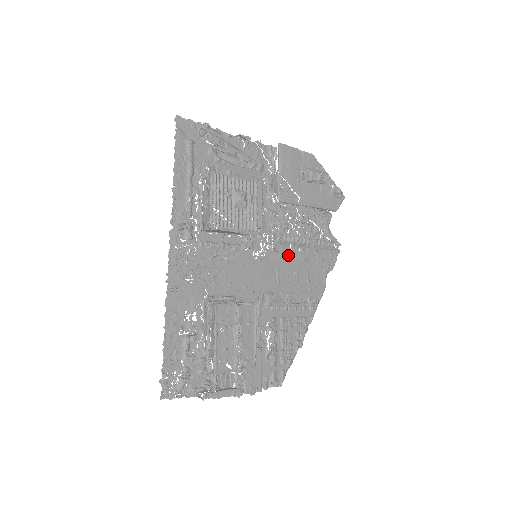
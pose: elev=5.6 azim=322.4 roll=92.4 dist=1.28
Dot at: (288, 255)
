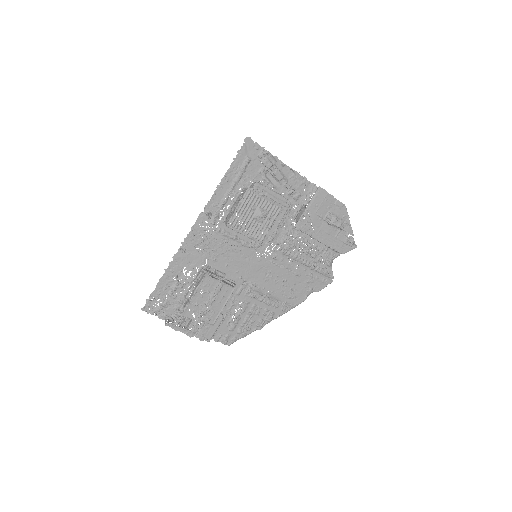
Dot at: (285, 266)
